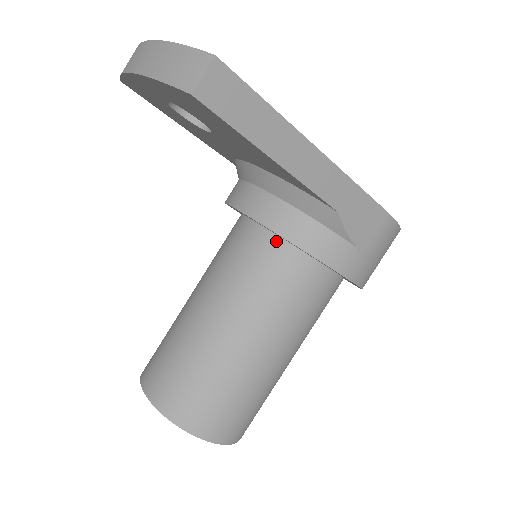
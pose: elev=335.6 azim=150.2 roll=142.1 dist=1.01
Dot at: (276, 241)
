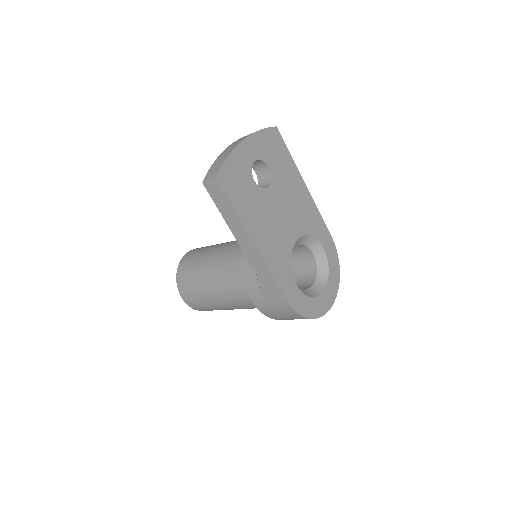
Dot at: occluded
